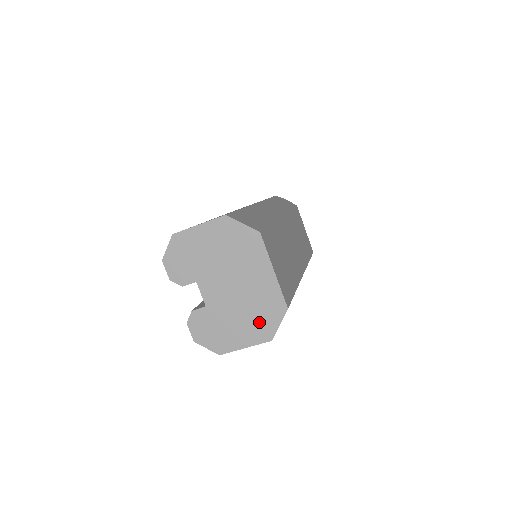
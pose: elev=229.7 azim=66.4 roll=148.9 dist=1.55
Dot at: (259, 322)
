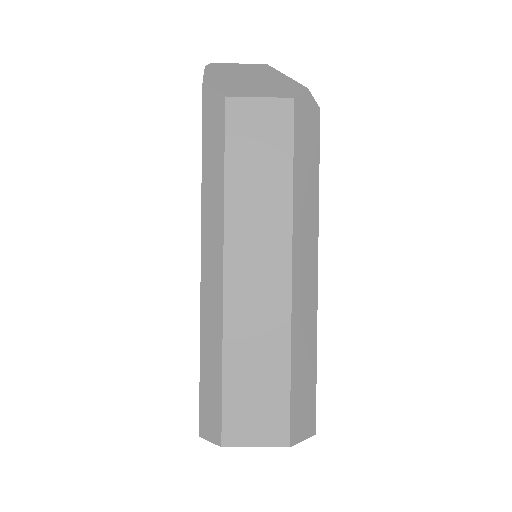
Dot at: occluded
